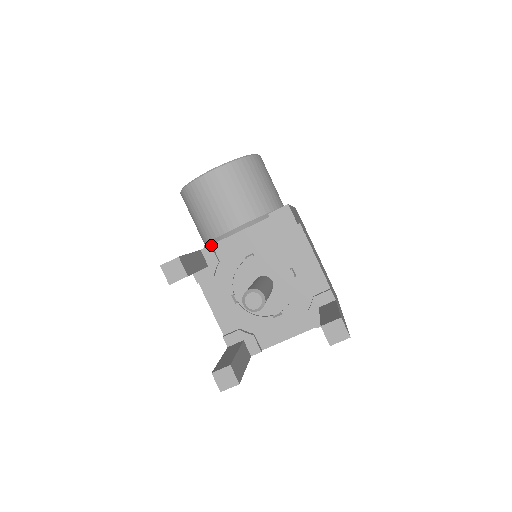
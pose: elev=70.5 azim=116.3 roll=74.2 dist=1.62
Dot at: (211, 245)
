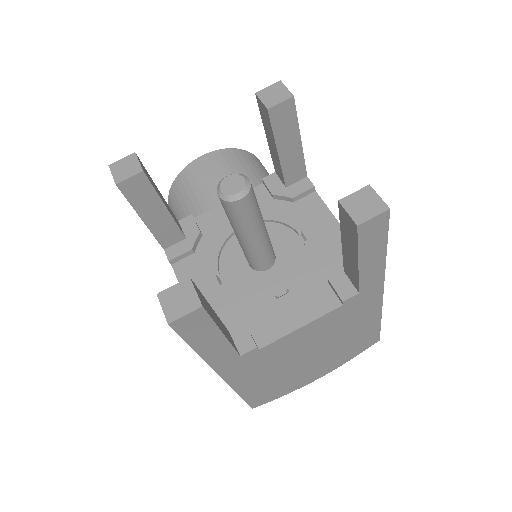
Dot at: occluded
